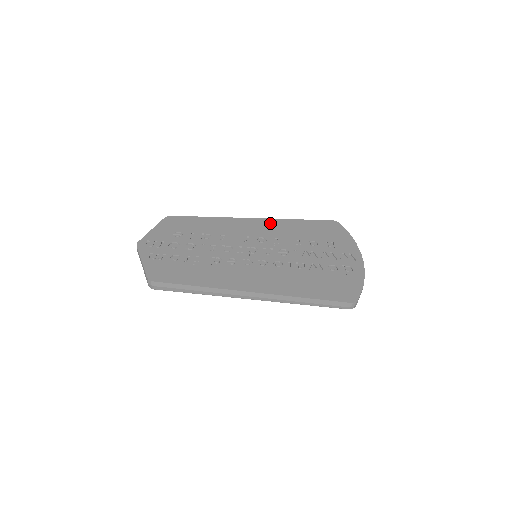
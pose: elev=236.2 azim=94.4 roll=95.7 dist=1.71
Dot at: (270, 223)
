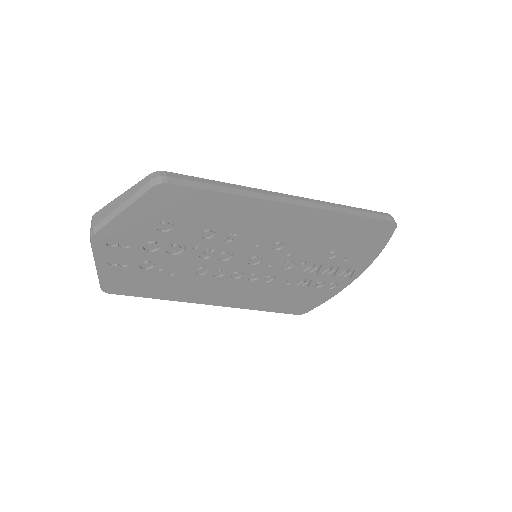
Dot at: (314, 219)
